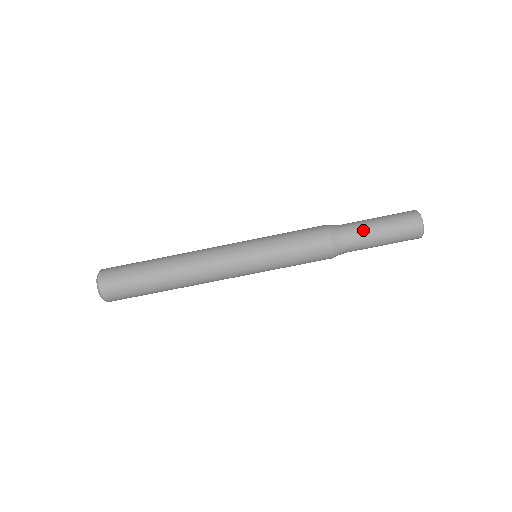
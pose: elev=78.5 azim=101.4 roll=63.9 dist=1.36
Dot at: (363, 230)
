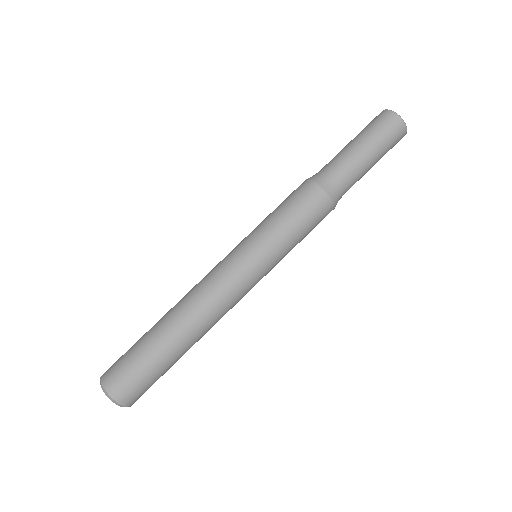
Dot at: (354, 167)
